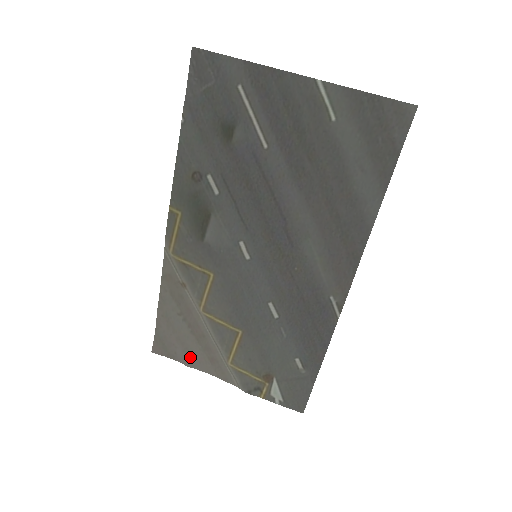
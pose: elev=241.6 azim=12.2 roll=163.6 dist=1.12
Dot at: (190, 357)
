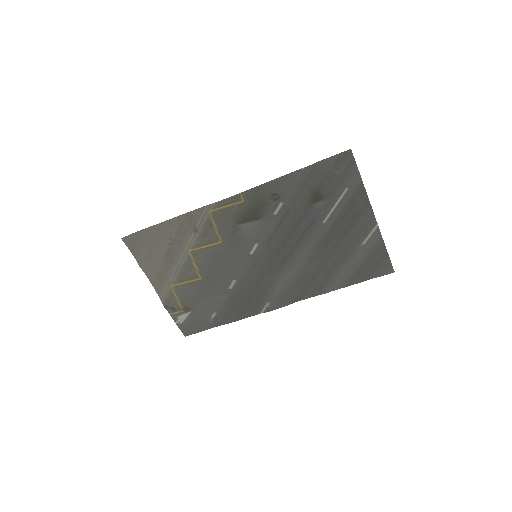
Dot at: (147, 262)
